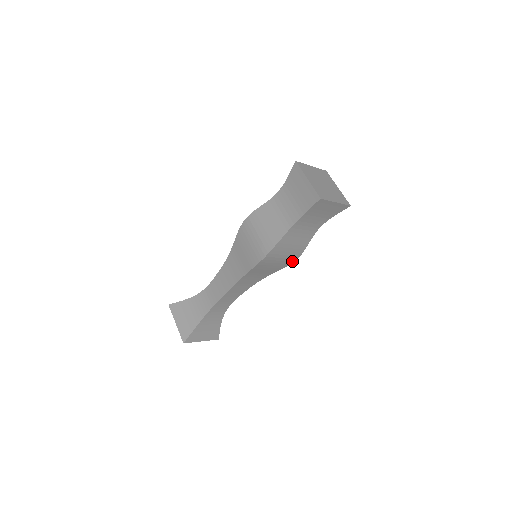
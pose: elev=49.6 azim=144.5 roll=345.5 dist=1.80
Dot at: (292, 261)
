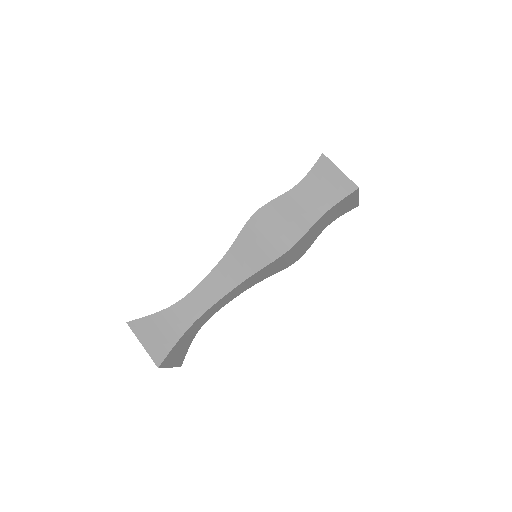
Dot at: (293, 262)
